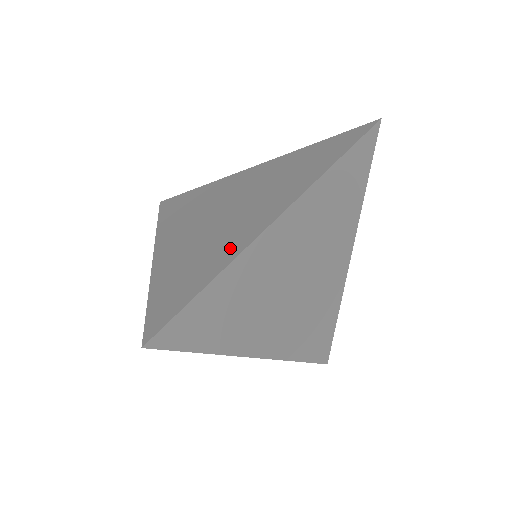
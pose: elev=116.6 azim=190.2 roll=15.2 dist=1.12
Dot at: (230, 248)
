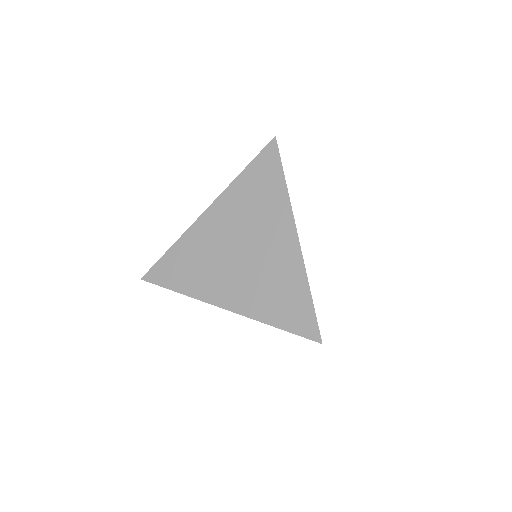
Dot at: occluded
